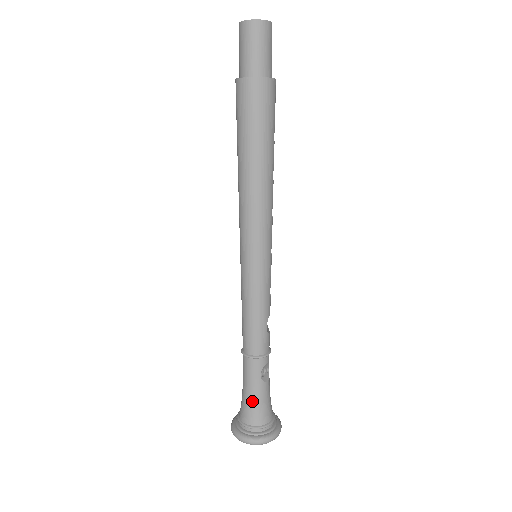
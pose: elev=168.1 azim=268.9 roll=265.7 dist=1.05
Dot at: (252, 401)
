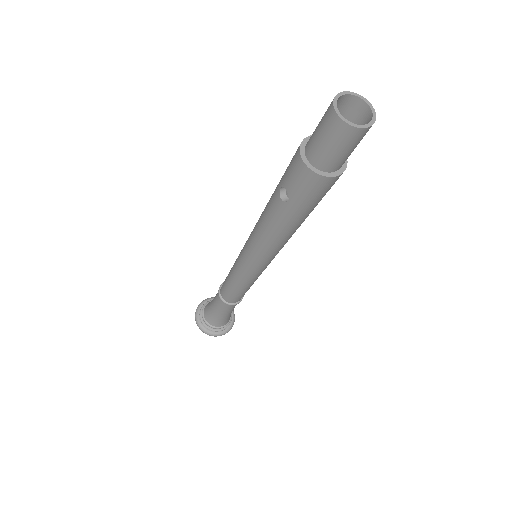
Dot at: (224, 318)
